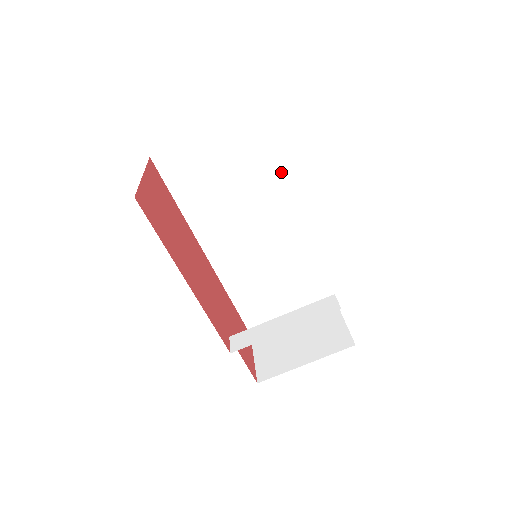
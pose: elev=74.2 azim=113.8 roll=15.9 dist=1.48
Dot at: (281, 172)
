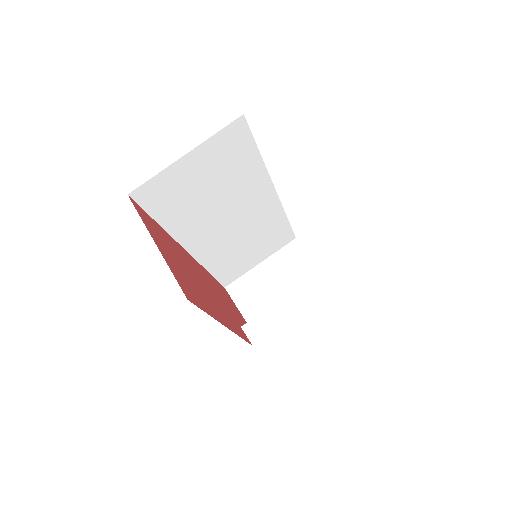
Dot at: (263, 163)
